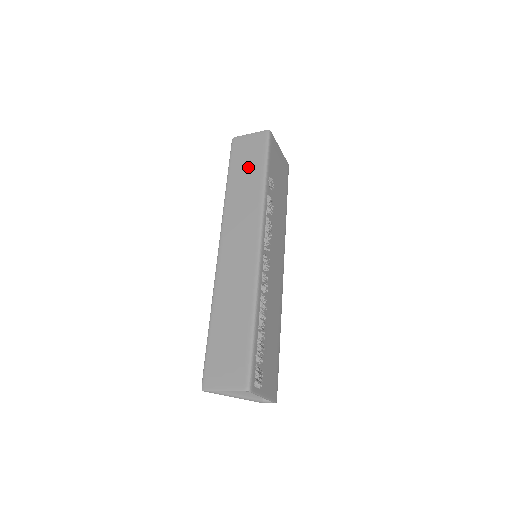
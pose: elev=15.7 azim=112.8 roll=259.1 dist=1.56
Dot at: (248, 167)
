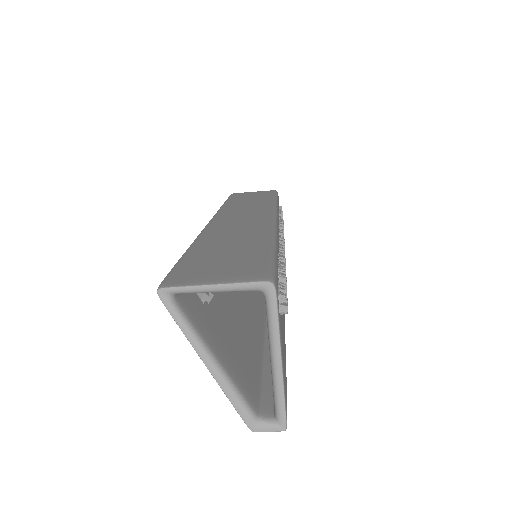
Dot at: (253, 197)
